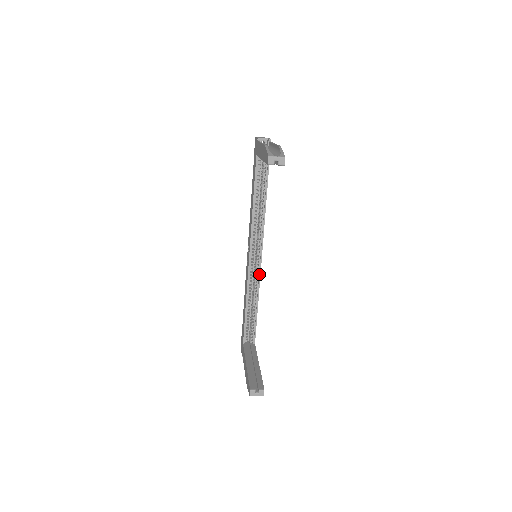
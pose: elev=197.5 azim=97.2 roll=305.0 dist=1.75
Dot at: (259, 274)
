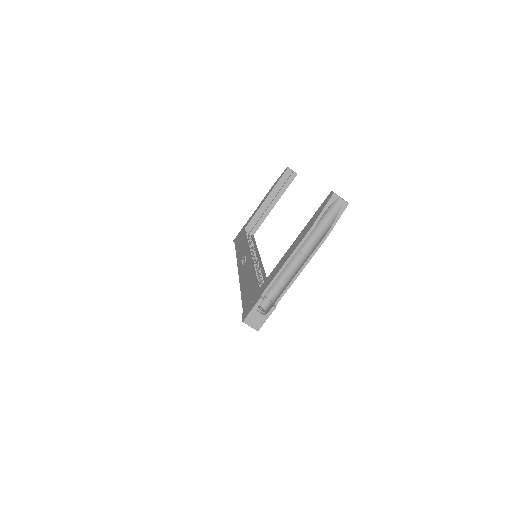
Dot at: (262, 265)
